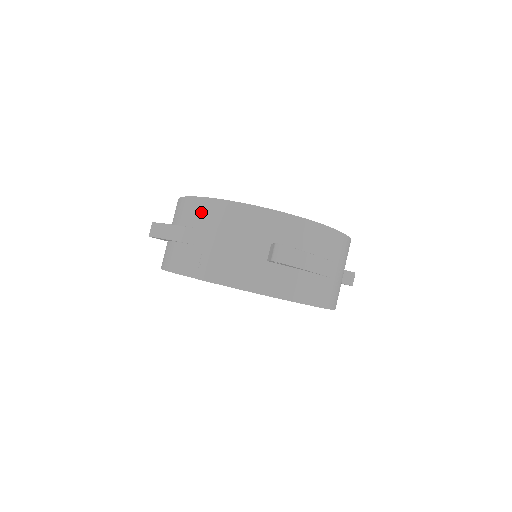
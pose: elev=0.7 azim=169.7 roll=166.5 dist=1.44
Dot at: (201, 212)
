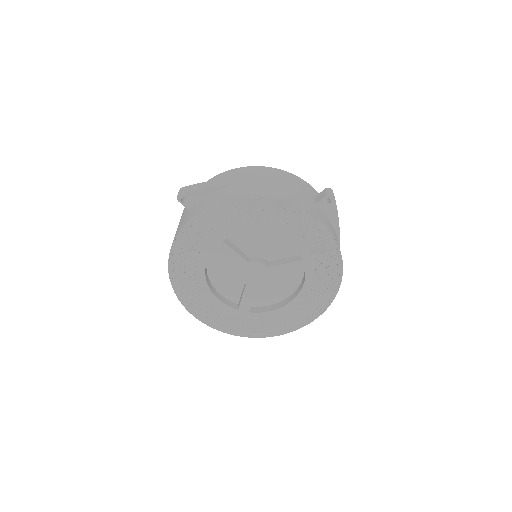
Dot at: occluded
